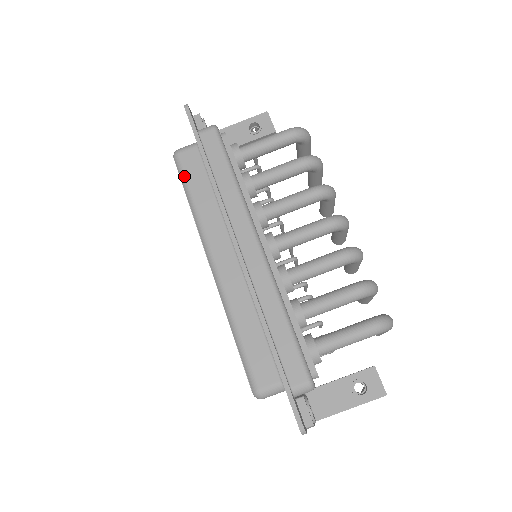
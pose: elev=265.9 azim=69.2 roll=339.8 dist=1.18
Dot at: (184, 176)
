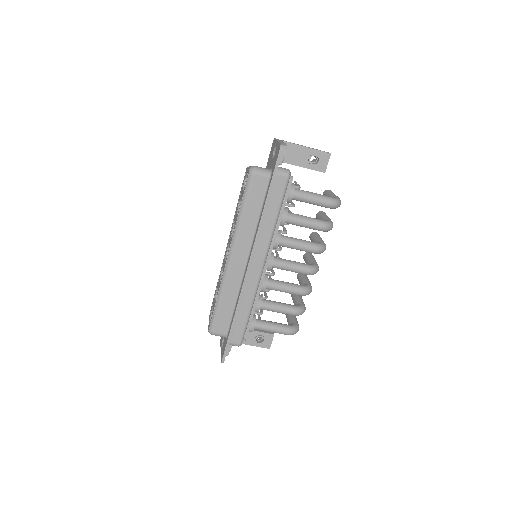
Dot at: (248, 193)
